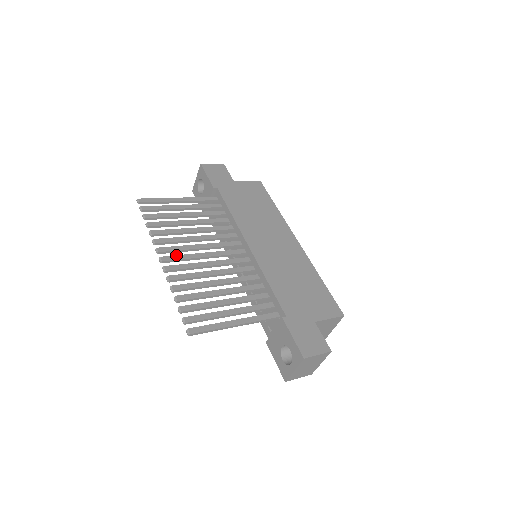
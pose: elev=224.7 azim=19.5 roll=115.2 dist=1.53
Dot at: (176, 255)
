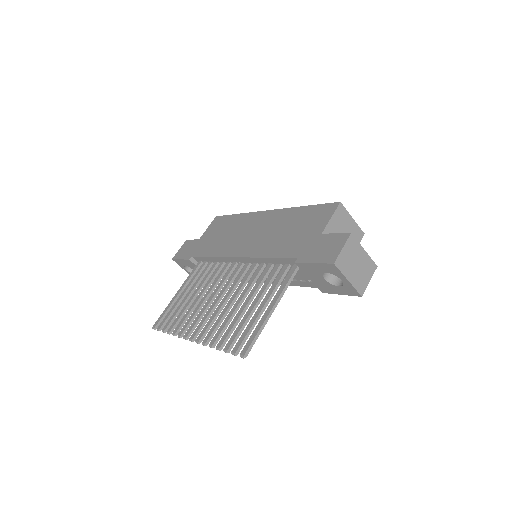
Dot at: (198, 325)
